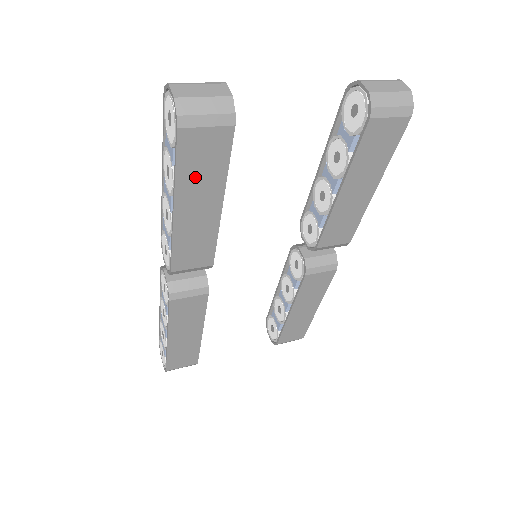
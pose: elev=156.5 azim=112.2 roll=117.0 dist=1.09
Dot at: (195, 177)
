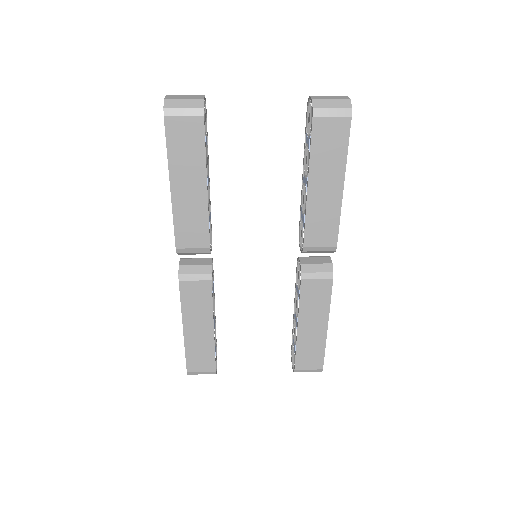
Dot at: (182, 158)
